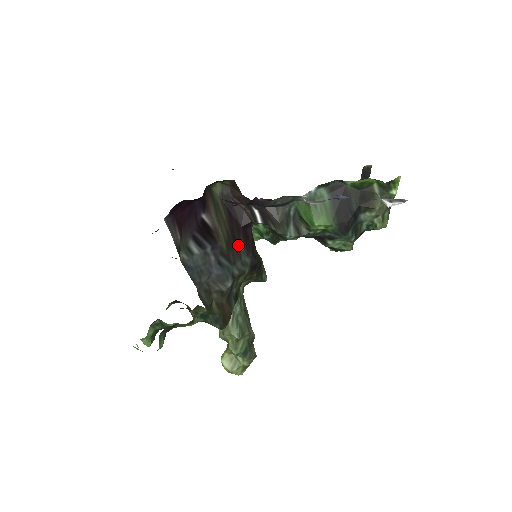
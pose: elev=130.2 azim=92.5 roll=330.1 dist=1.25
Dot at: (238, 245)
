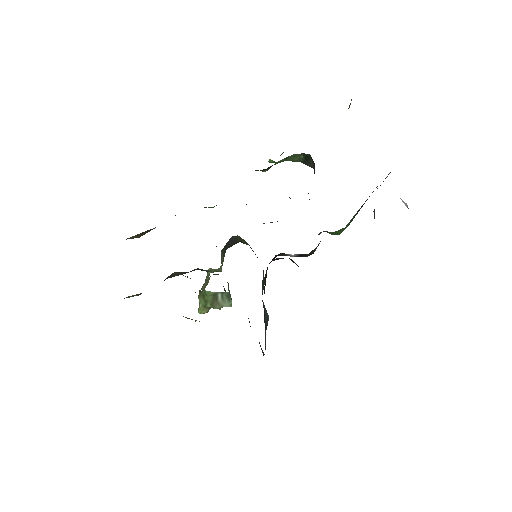
Dot at: occluded
